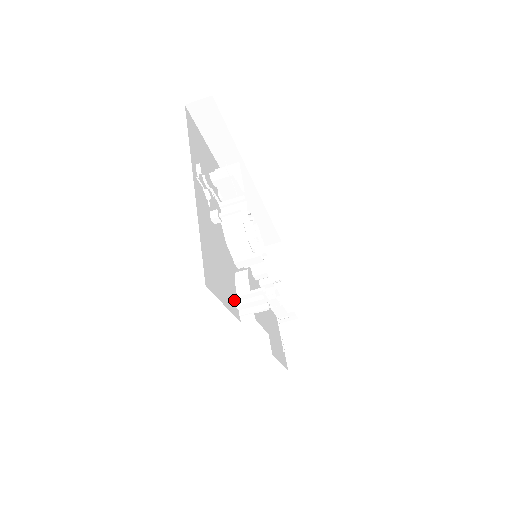
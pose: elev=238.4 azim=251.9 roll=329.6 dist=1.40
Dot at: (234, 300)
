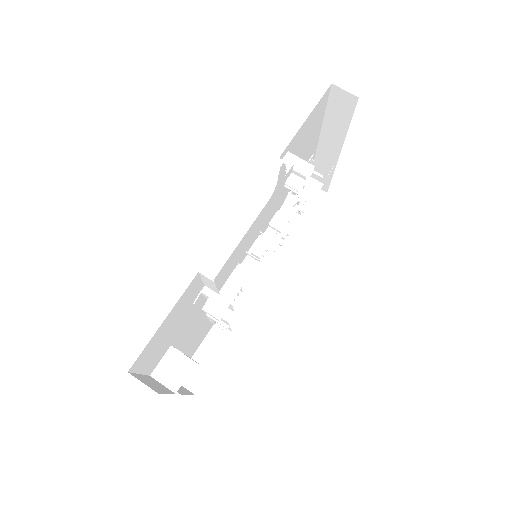
Dot at: occluded
